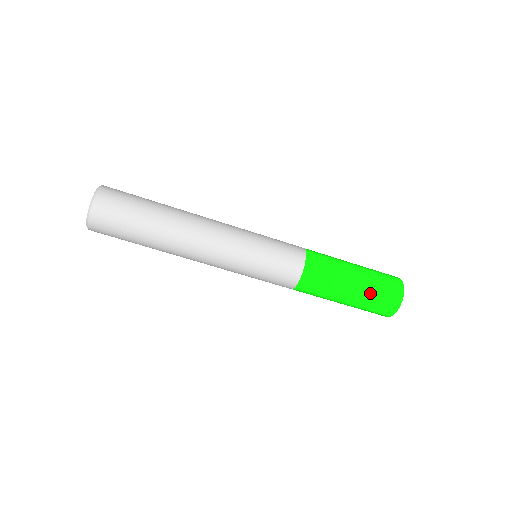
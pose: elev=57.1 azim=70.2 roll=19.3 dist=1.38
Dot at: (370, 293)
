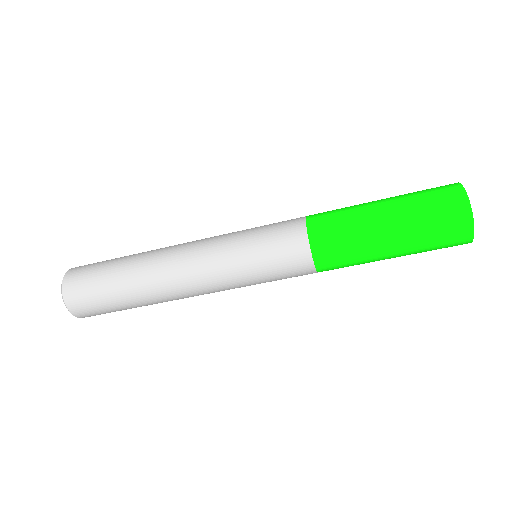
Dot at: (419, 240)
